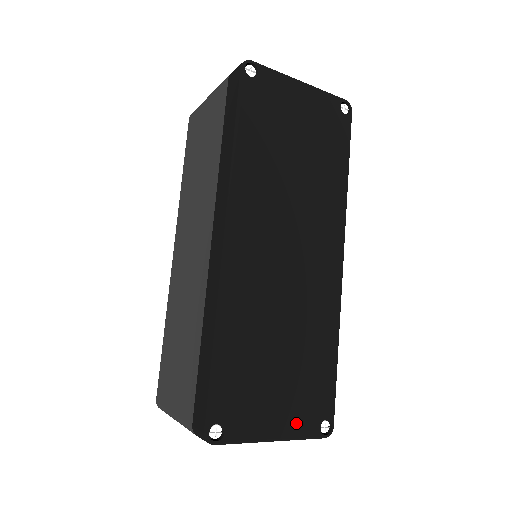
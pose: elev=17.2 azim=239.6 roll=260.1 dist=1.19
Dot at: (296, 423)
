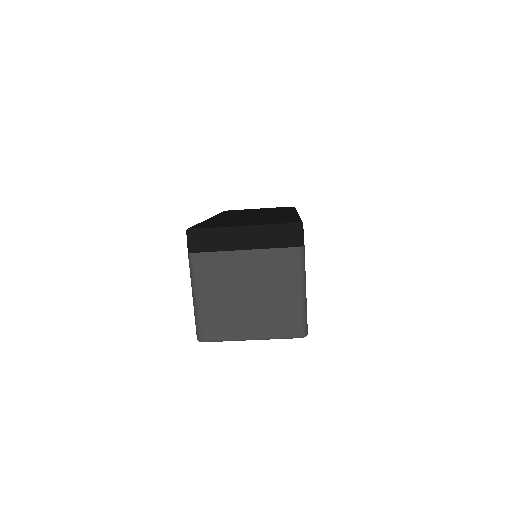
Dot at: occluded
